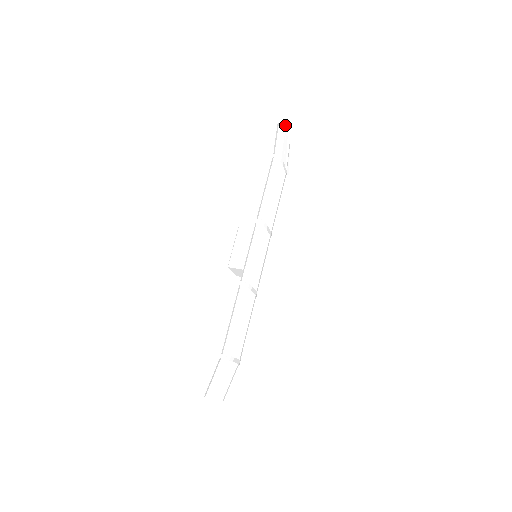
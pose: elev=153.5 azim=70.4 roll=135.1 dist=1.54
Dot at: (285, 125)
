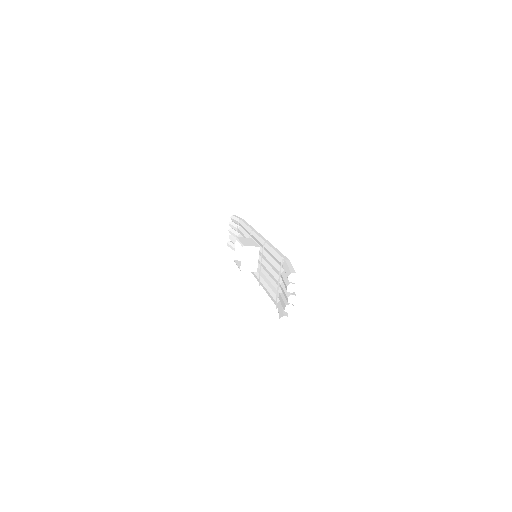
Dot at: occluded
